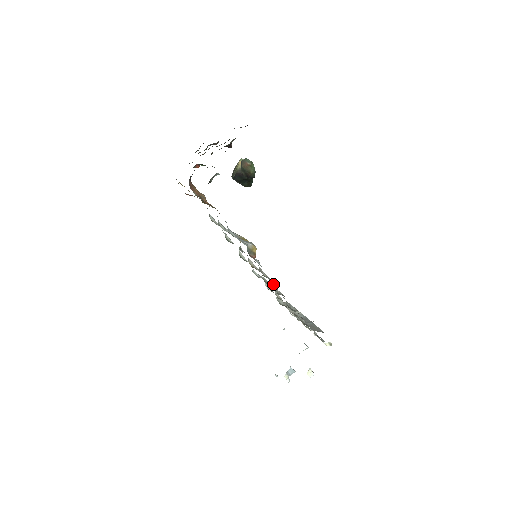
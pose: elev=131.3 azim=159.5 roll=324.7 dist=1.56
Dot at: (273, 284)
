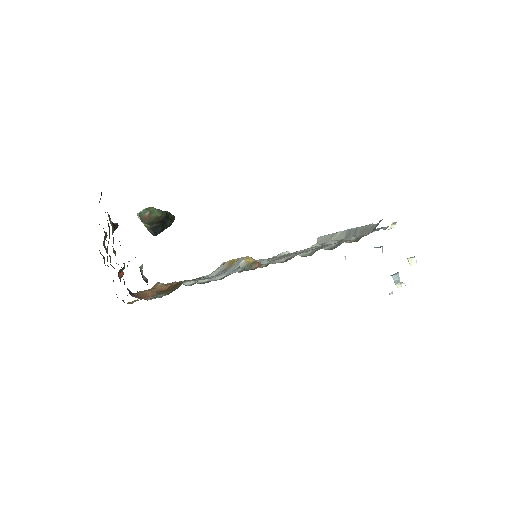
Dot at: occluded
